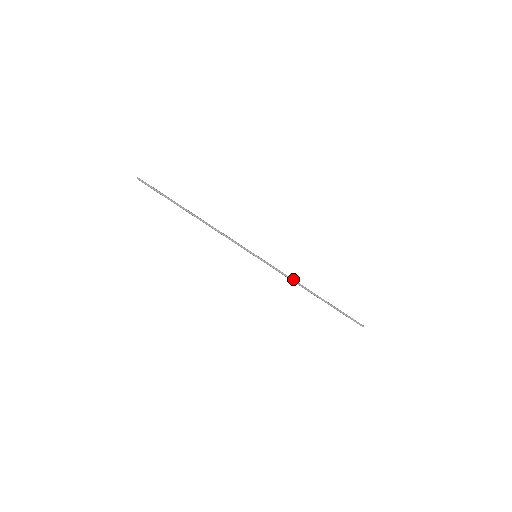
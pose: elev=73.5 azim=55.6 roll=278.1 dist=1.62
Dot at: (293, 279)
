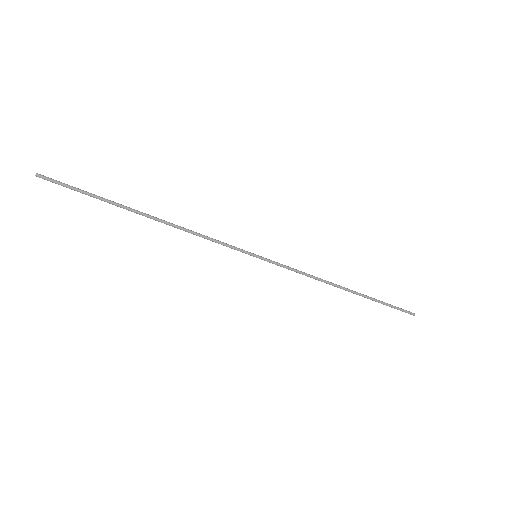
Dot at: (314, 276)
